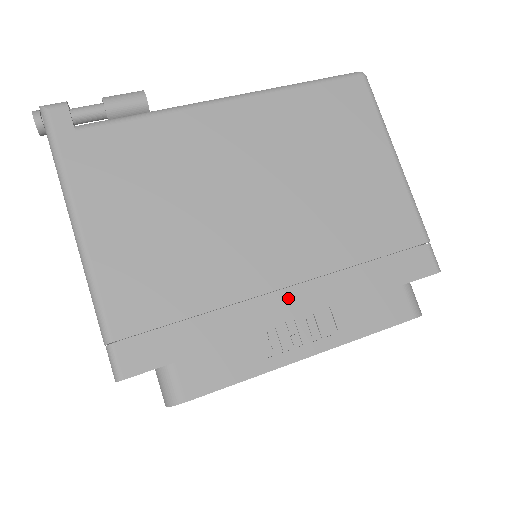
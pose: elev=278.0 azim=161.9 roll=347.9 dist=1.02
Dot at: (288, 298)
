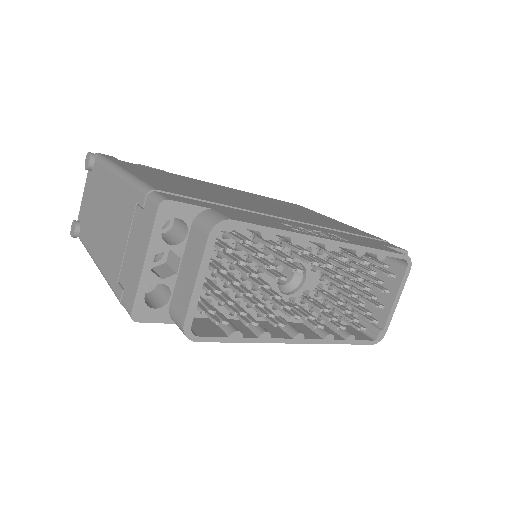
Dot at: (298, 224)
